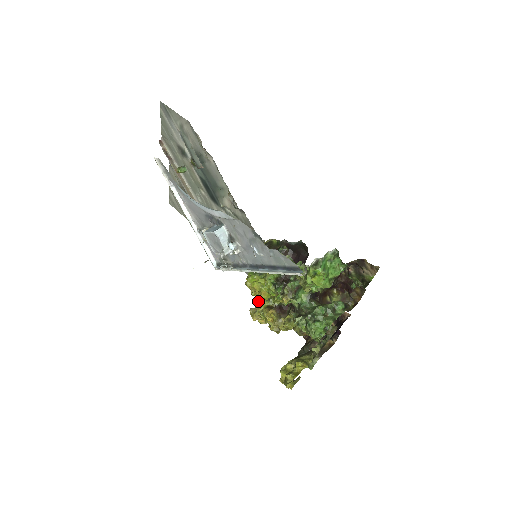
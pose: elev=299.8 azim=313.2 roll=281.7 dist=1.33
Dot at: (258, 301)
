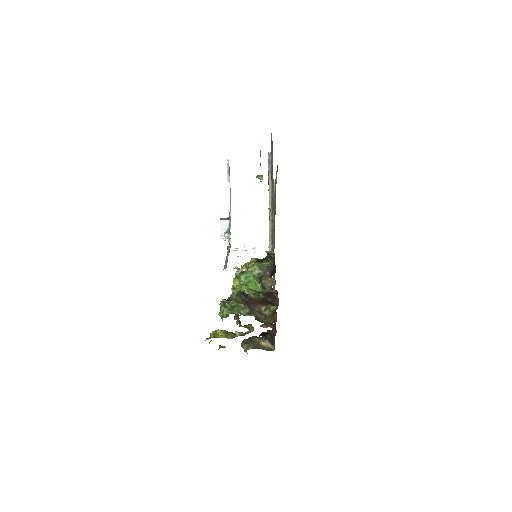
Dot at: occluded
